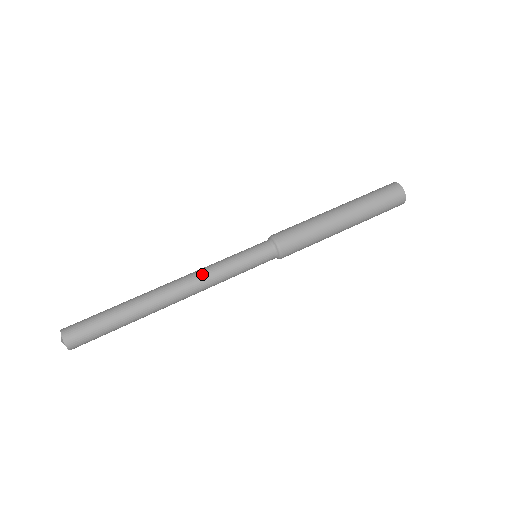
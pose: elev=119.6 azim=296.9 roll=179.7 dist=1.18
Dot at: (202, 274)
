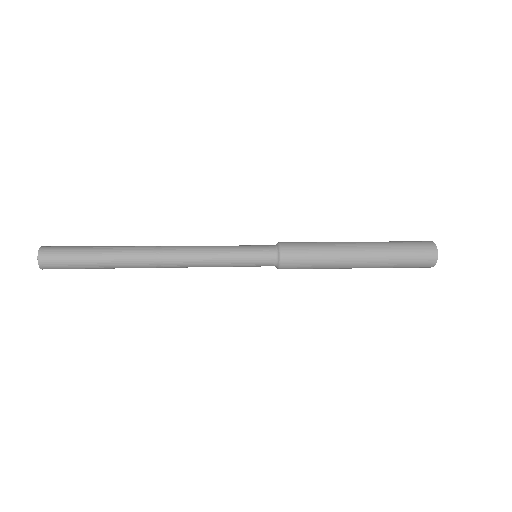
Dot at: occluded
